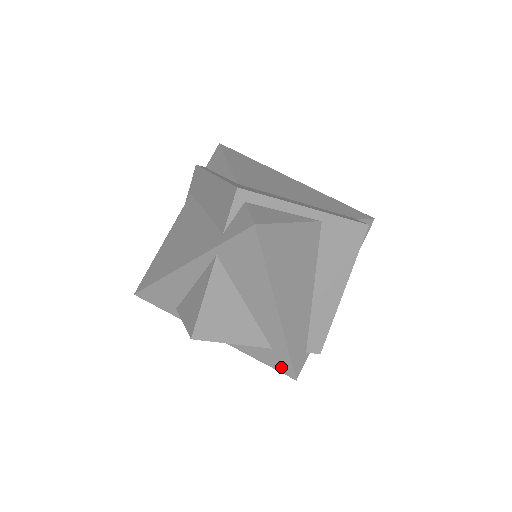
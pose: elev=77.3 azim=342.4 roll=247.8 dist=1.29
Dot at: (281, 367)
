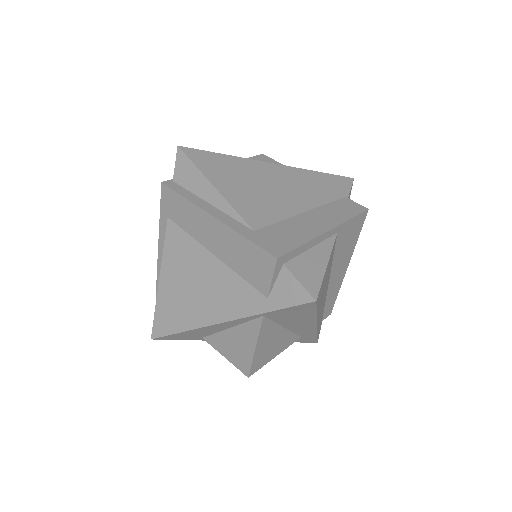
Dot at: (306, 341)
